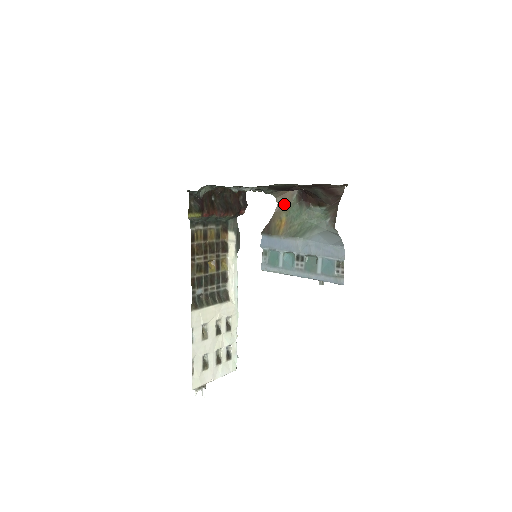
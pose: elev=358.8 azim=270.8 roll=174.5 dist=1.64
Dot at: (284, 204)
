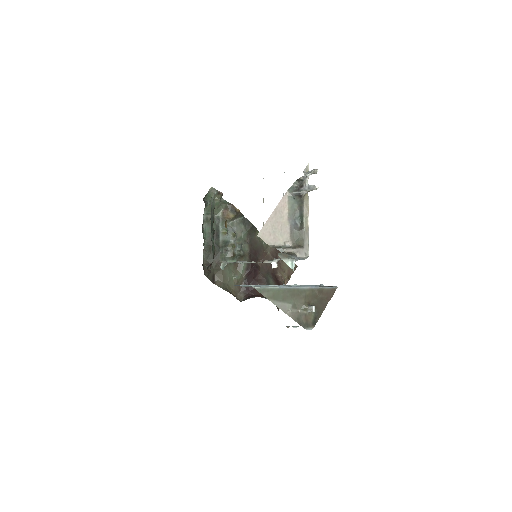
Dot at: occluded
